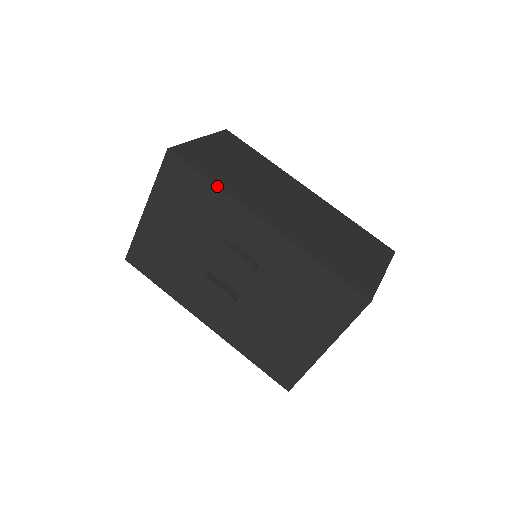
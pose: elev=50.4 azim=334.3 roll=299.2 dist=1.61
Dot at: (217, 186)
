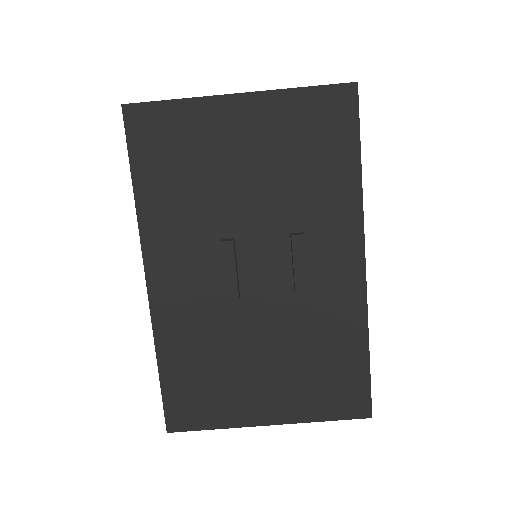
Dot at: (361, 178)
